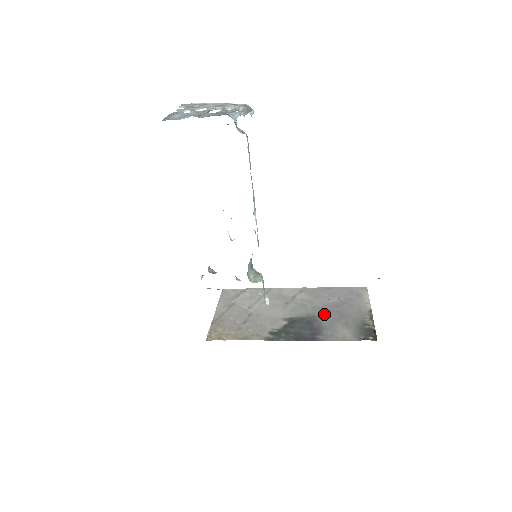
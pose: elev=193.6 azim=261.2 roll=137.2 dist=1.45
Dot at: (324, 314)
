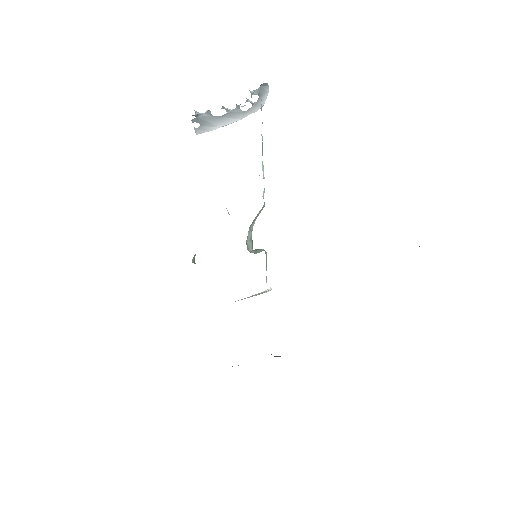
Dot at: occluded
